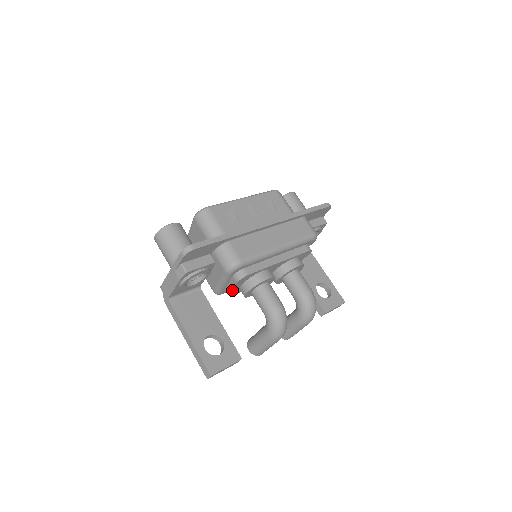
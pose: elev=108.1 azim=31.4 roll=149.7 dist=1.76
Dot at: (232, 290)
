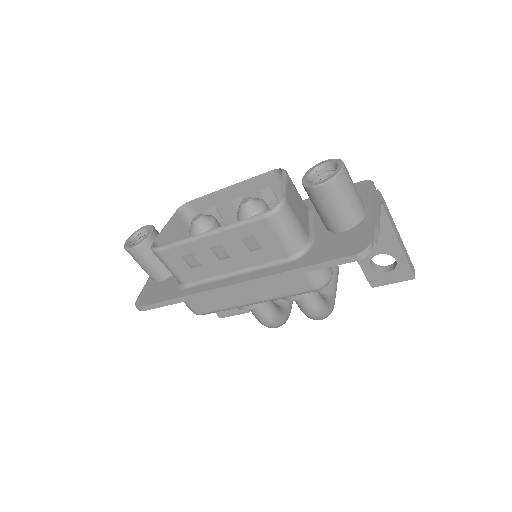
Dot at: occluded
